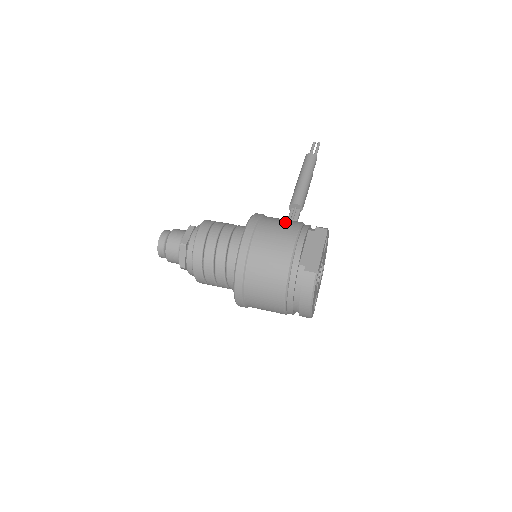
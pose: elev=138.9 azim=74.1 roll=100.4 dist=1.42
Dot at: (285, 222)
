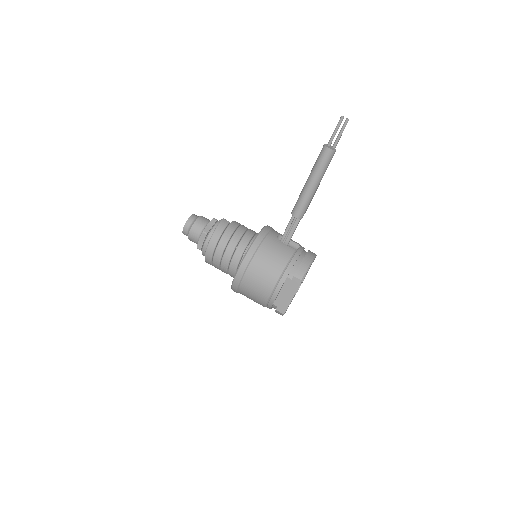
Dot at: (269, 270)
